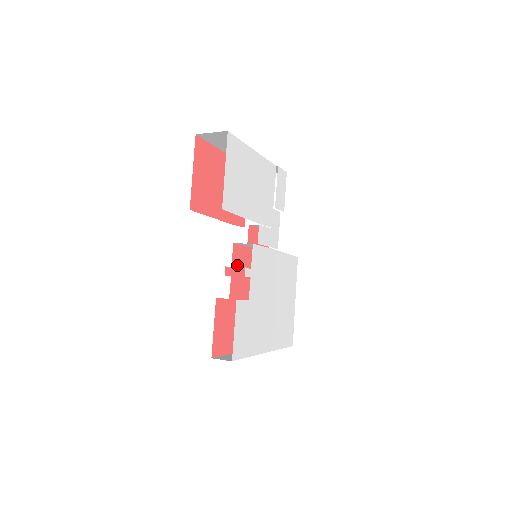
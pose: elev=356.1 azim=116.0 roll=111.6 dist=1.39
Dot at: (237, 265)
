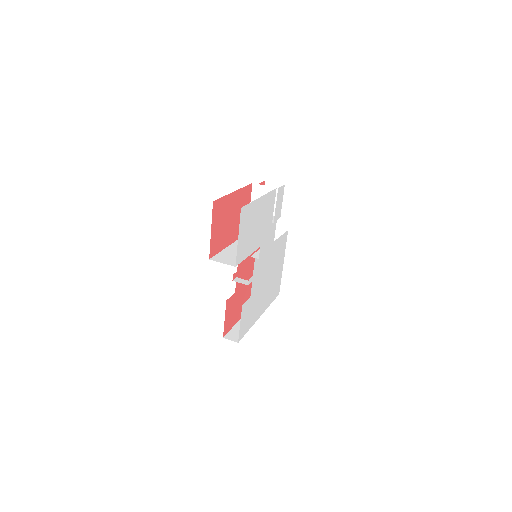
Dot at: (241, 265)
